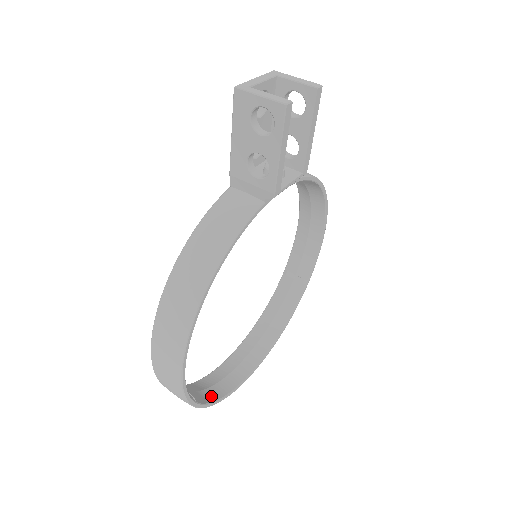
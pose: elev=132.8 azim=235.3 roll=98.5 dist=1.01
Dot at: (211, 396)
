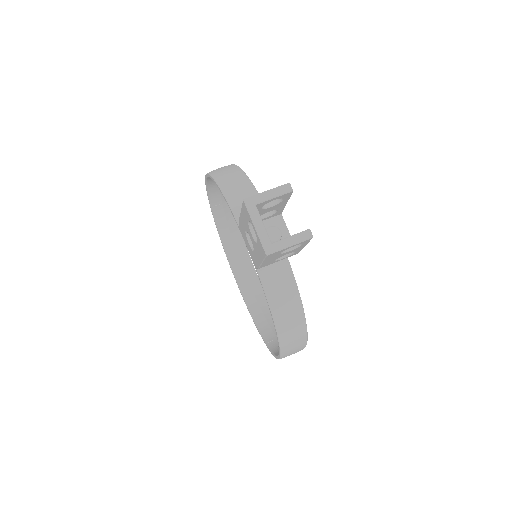
Dot at: occluded
